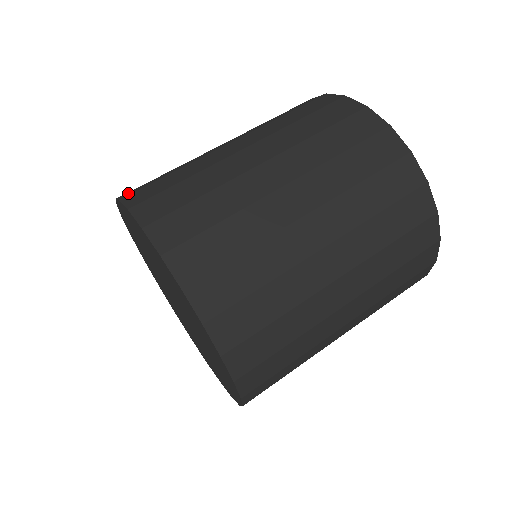
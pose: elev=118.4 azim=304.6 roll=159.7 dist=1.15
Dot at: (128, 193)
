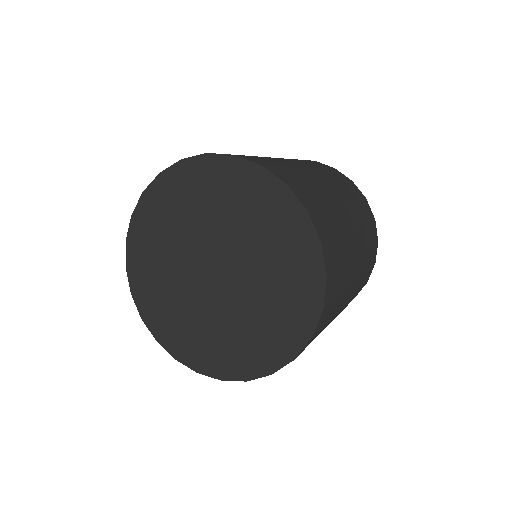
Dot at: occluded
